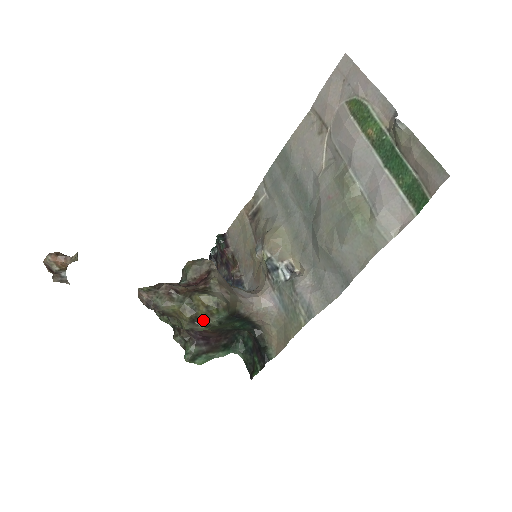
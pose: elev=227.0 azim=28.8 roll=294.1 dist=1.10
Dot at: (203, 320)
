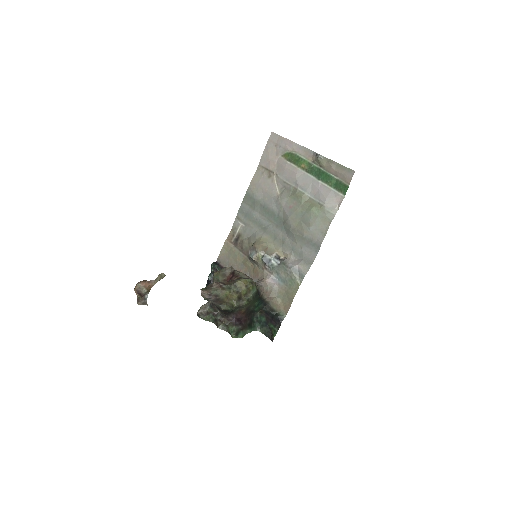
Dot at: (244, 297)
